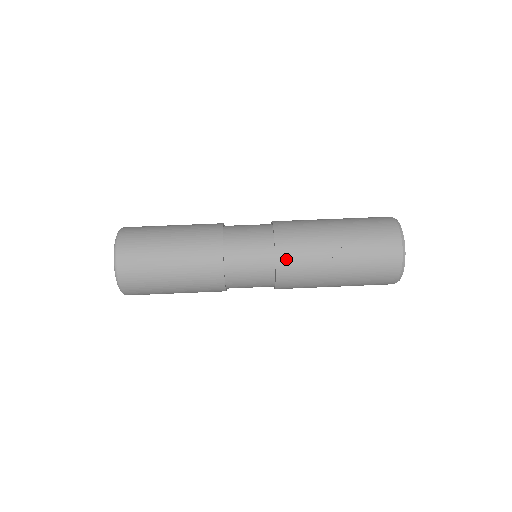
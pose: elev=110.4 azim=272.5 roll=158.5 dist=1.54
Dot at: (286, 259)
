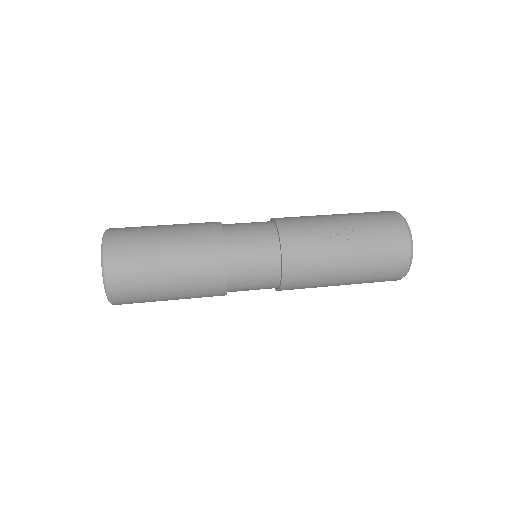
Dot at: (292, 246)
